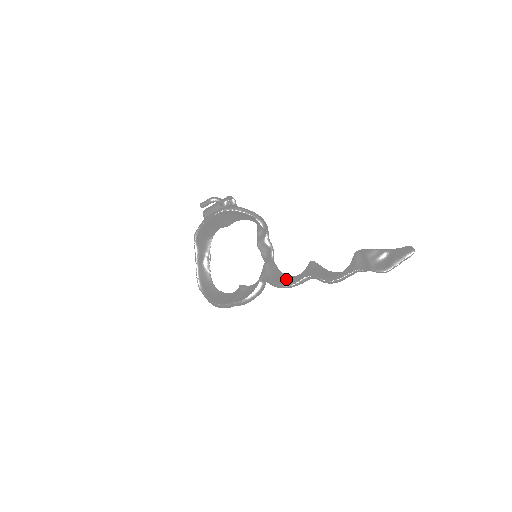
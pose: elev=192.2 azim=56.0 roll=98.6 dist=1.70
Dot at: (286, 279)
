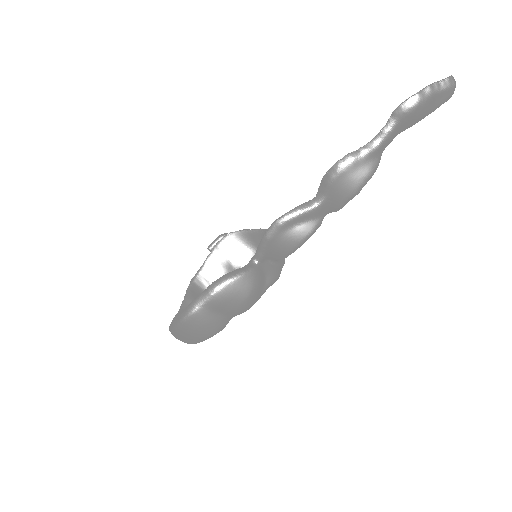
Dot at: occluded
